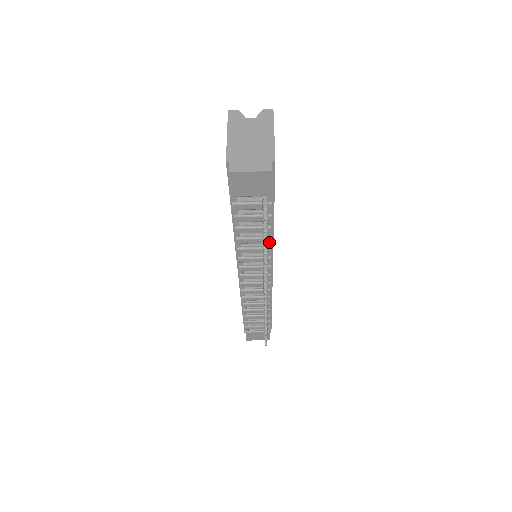
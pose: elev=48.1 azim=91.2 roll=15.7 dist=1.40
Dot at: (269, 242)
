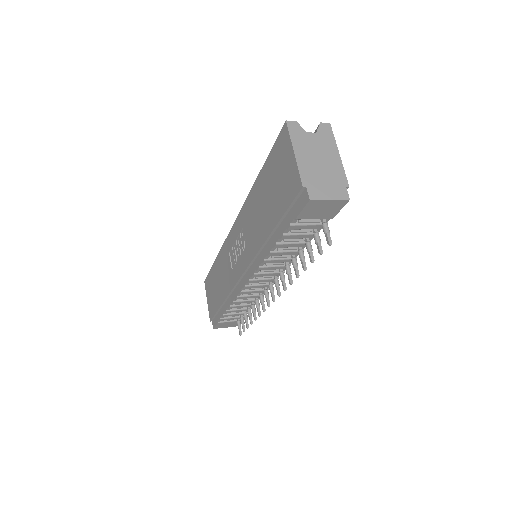
Dot at: occluded
